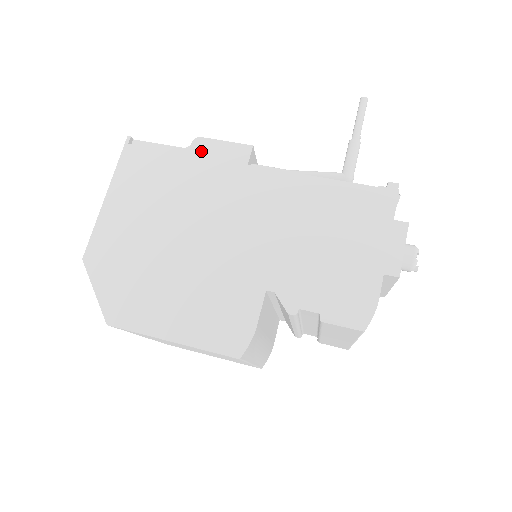
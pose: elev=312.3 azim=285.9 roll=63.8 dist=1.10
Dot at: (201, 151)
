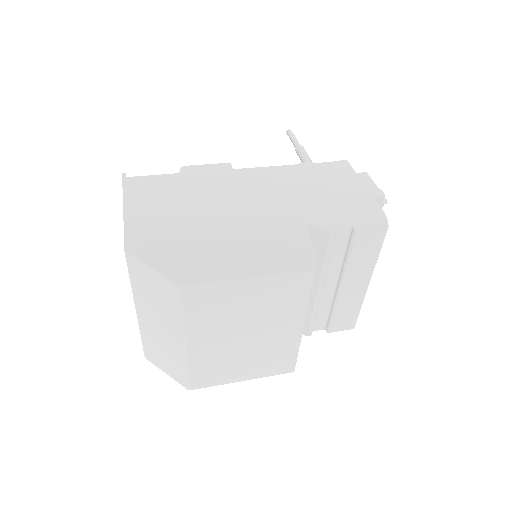
Dot at: occluded
